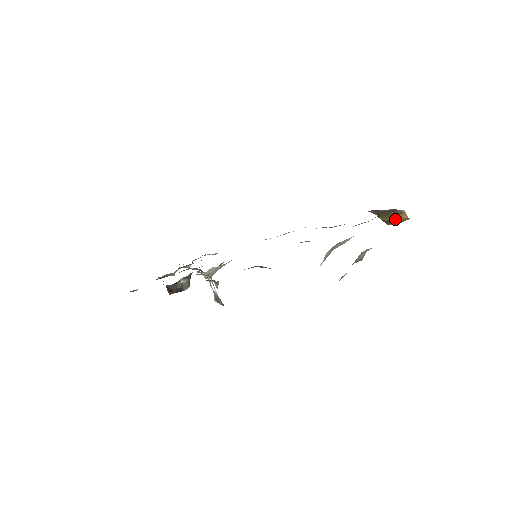
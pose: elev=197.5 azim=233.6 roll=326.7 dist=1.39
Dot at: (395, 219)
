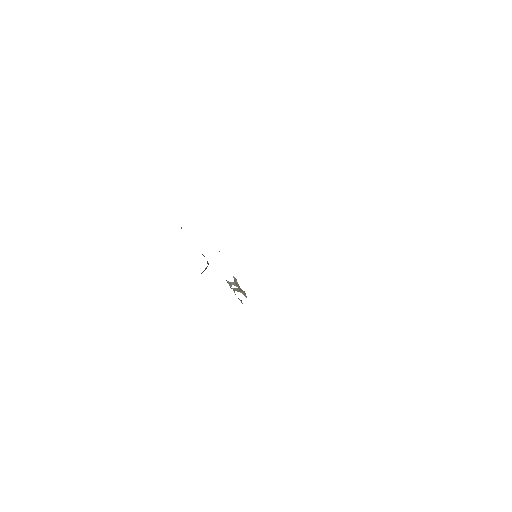
Dot at: occluded
